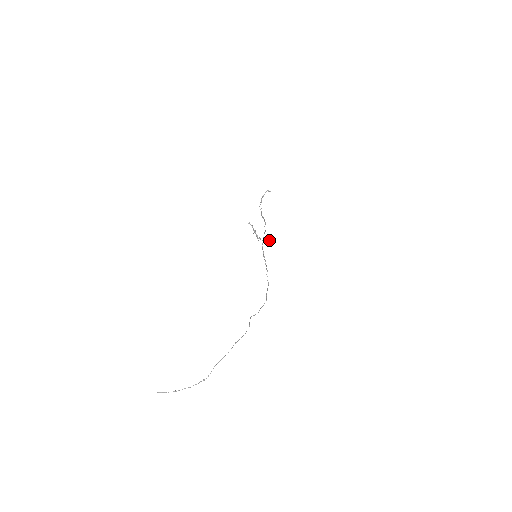
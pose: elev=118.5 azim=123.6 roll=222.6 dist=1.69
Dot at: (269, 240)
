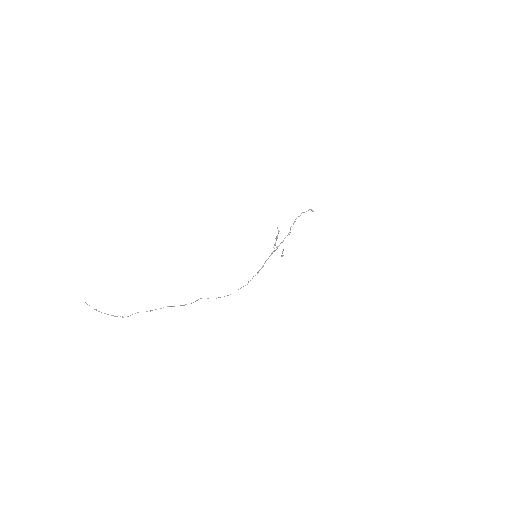
Dot at: (282, 251)
